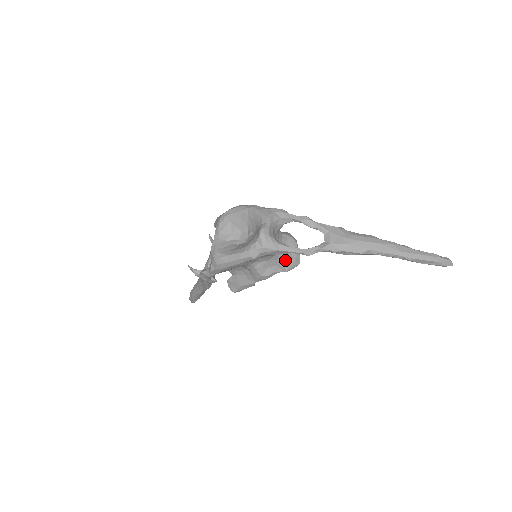
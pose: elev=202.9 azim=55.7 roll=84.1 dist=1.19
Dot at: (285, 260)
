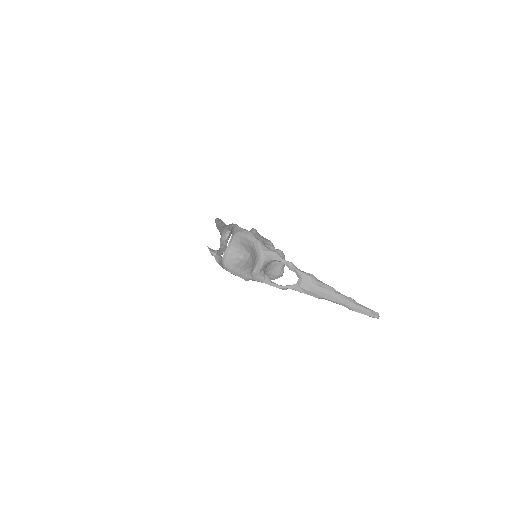
Dot at: (271, 276)
